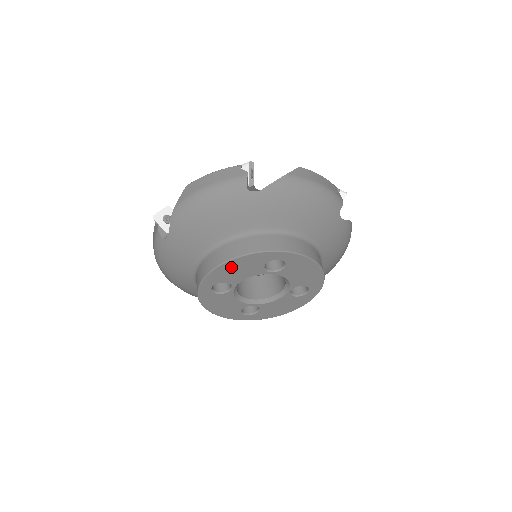
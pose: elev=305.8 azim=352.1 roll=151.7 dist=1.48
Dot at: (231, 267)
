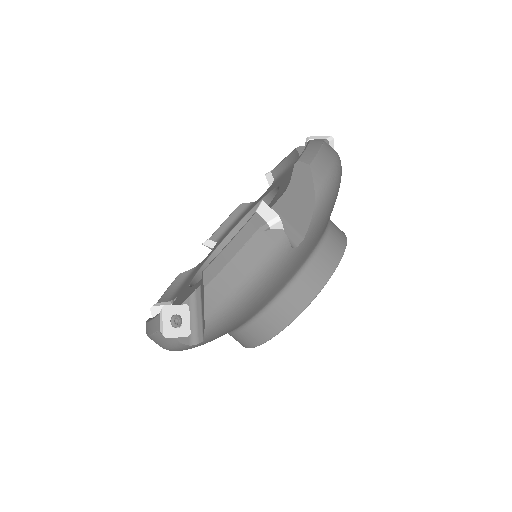
Dot at: occluded
